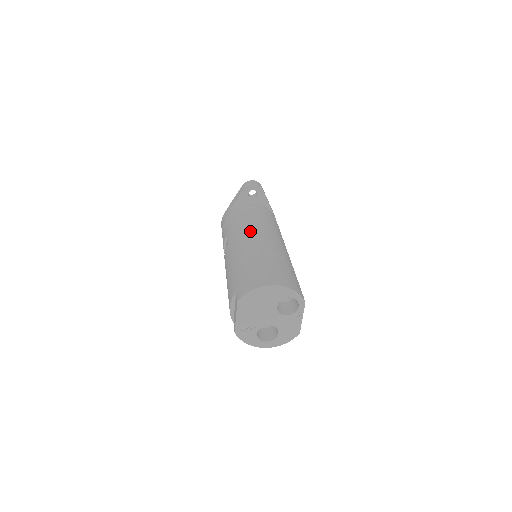
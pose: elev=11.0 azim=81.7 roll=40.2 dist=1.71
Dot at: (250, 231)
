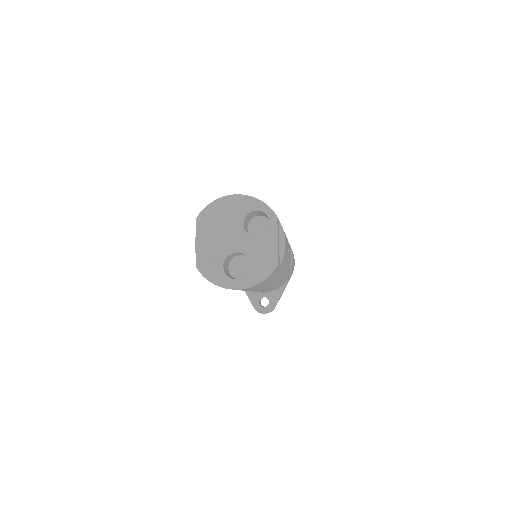
Dot at: occluded
